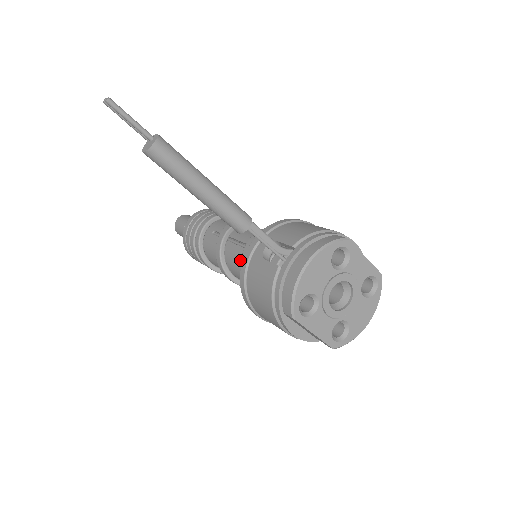
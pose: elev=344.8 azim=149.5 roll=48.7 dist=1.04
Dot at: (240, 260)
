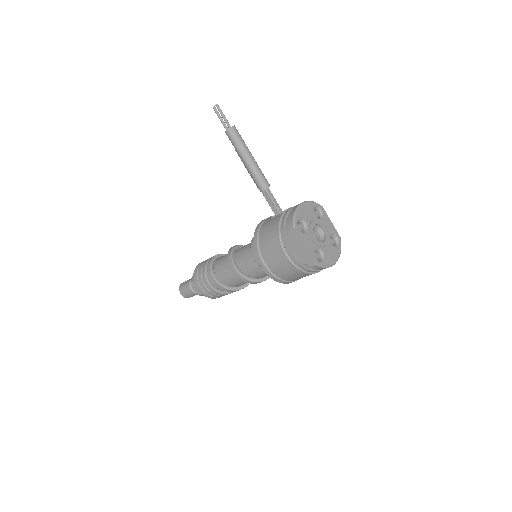
Dot at: (248, 248)
